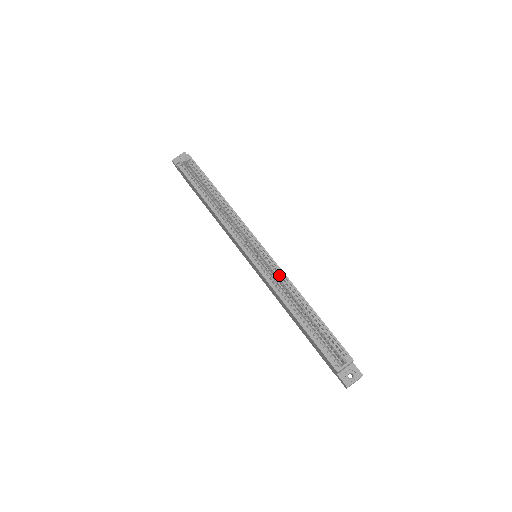
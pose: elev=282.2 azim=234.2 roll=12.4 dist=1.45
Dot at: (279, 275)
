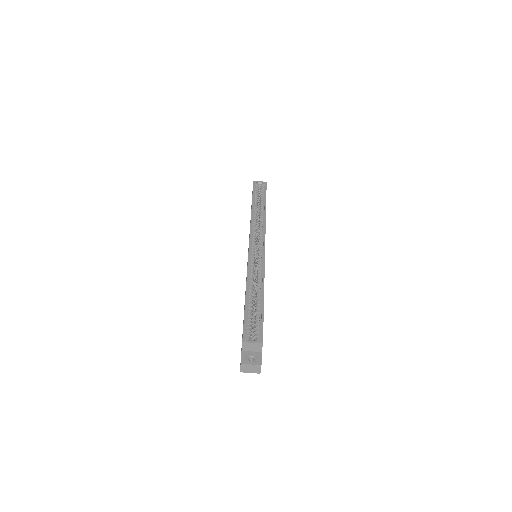
Dot at: (260, 267)
